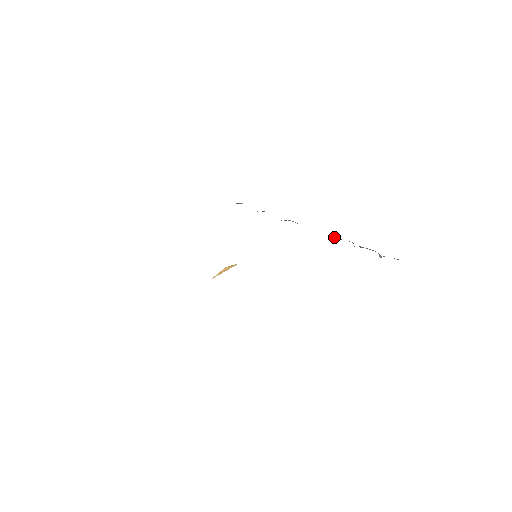
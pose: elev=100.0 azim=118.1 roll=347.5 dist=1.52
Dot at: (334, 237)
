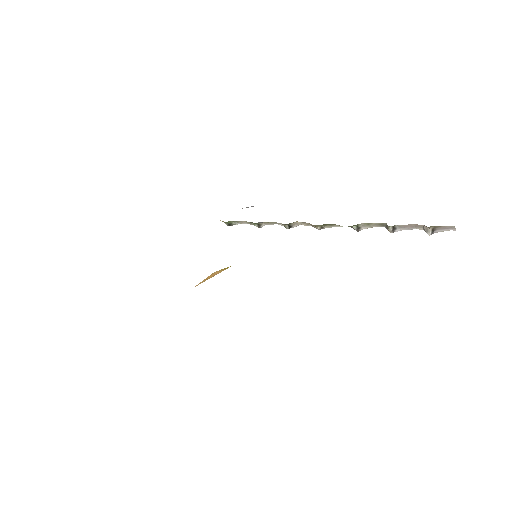
Dot at: (358, 224)
